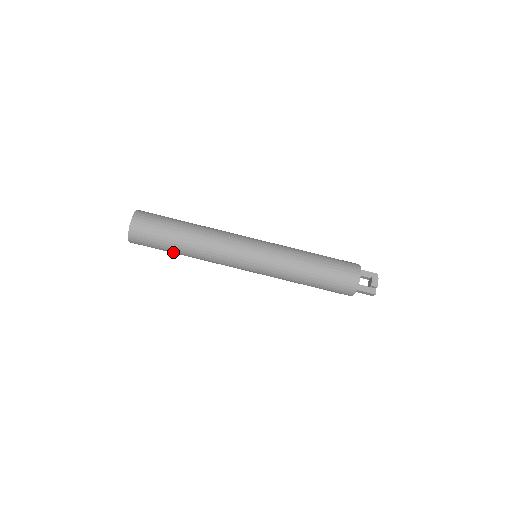
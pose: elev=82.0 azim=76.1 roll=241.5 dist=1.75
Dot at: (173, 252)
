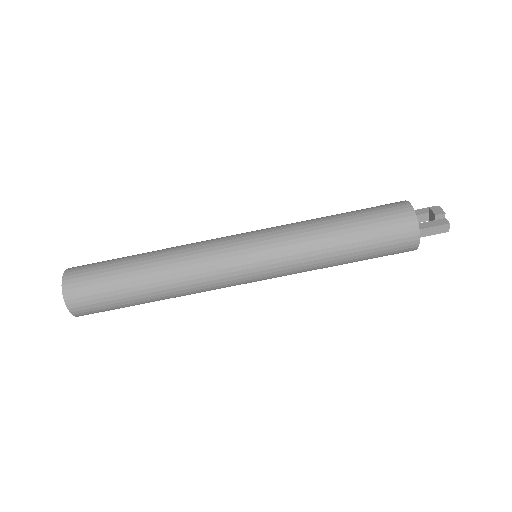
Dot at: (136, 297)
